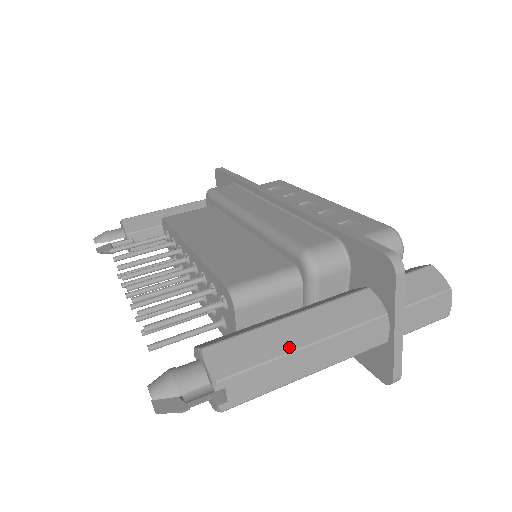
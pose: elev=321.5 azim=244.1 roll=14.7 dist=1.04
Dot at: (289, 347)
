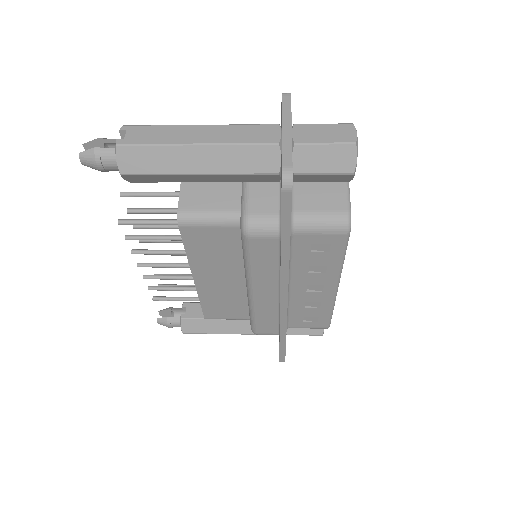
Dot at: (186, 126)
